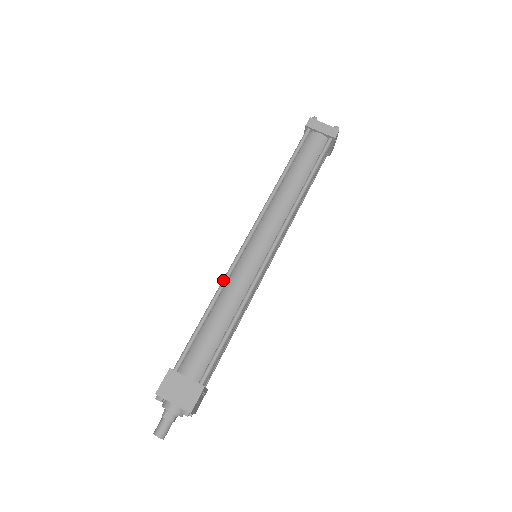
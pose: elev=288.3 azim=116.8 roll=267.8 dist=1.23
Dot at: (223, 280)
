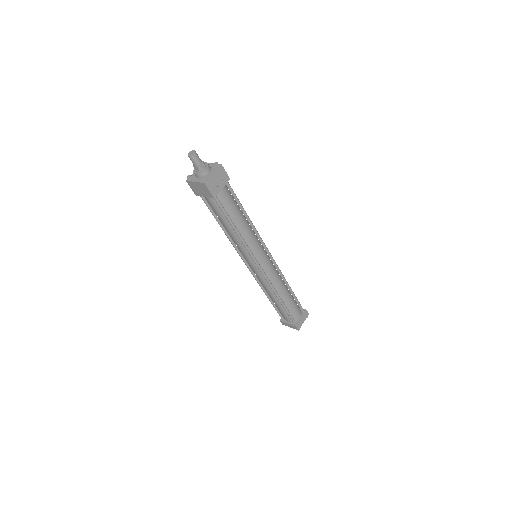
Dot at: occluded
